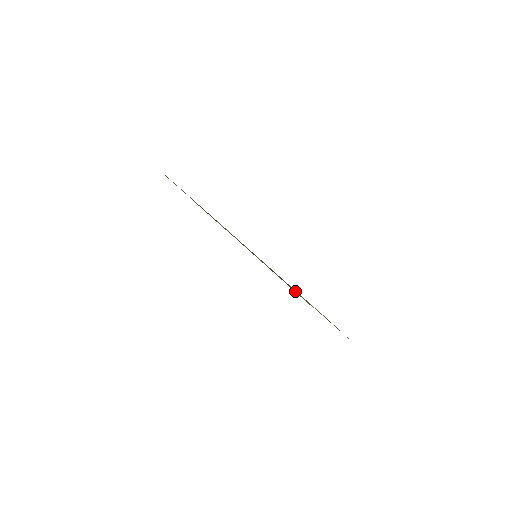
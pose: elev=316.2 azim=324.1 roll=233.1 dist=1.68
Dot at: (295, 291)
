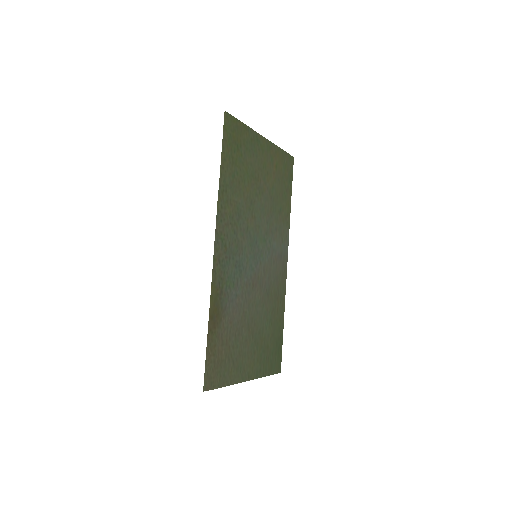
Dot at: (209, 364)
